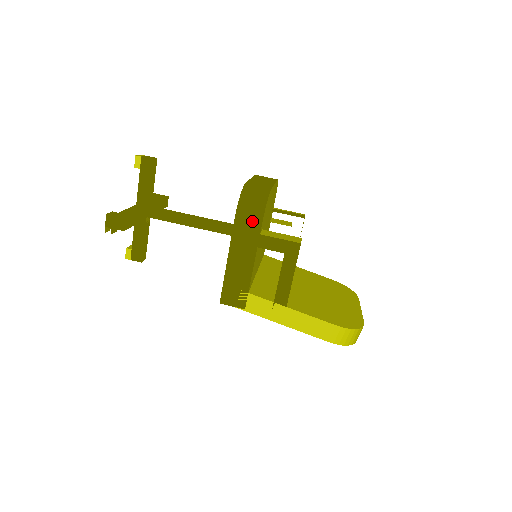
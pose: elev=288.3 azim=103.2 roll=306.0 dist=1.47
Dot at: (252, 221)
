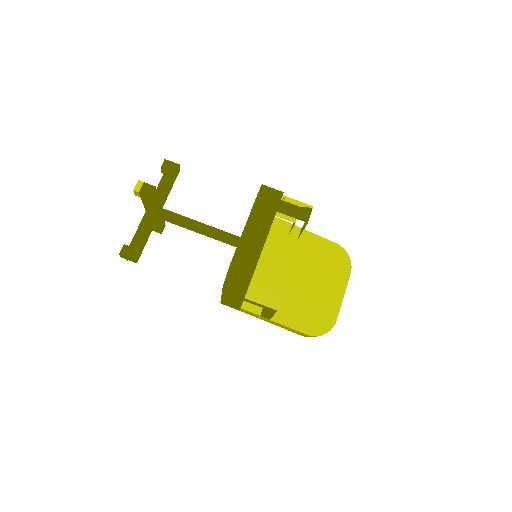
Dot at: (237, 293)
